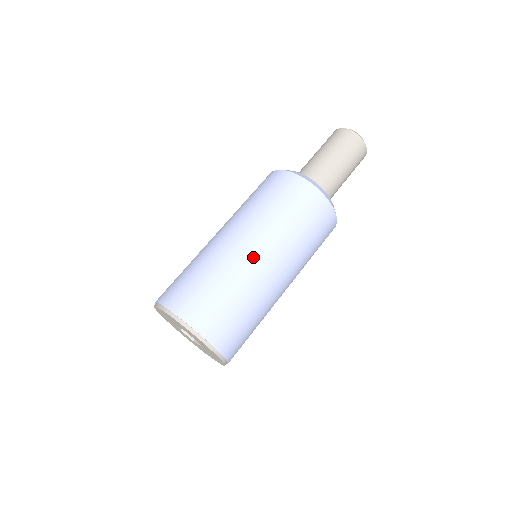
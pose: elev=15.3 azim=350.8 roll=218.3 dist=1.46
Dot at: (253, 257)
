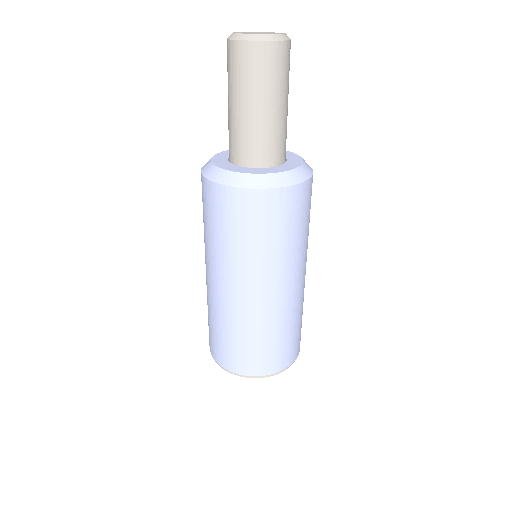
Dot at: (301, 285)
